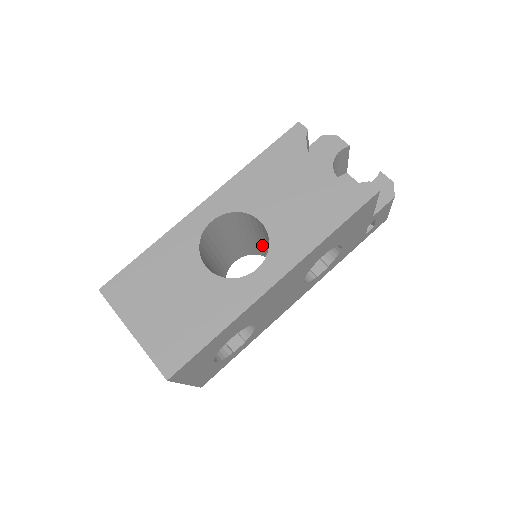
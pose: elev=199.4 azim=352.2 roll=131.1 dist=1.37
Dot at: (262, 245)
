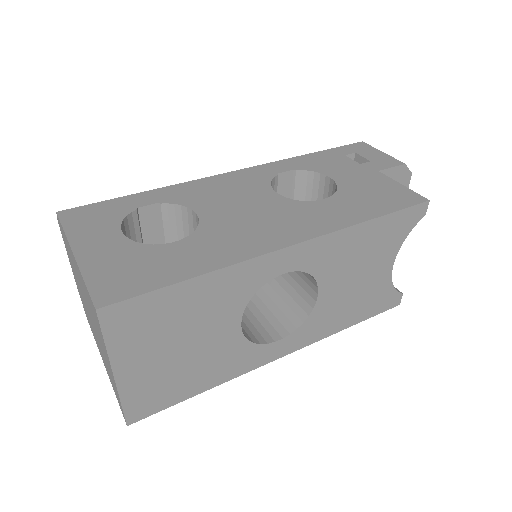
Dot at: occluded
